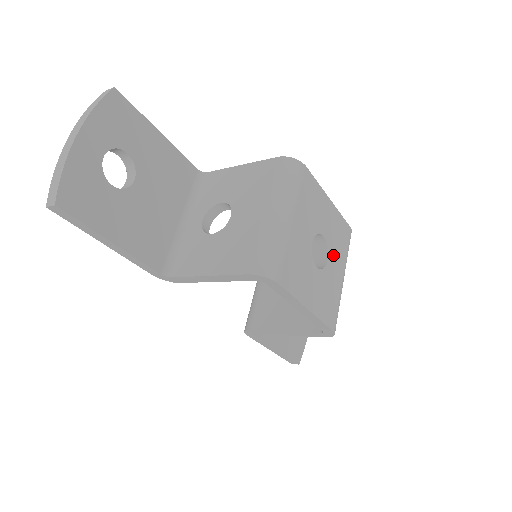
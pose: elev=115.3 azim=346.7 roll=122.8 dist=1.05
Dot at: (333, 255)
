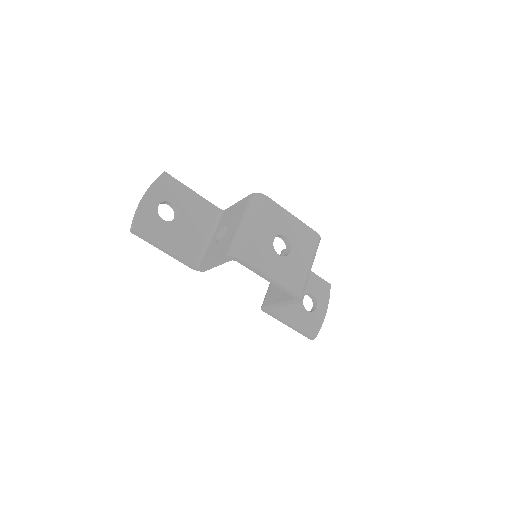
Dot at: (297, 249)
